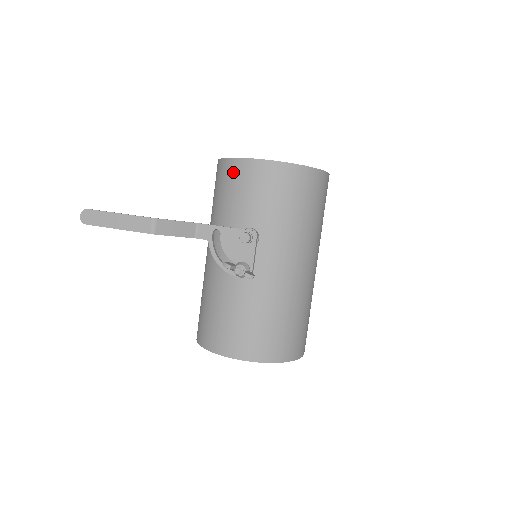
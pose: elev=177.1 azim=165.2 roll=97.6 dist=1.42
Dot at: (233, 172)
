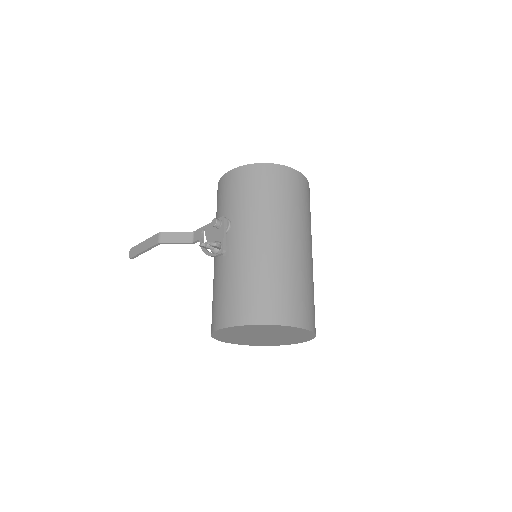
Dot at: (218, 191)
